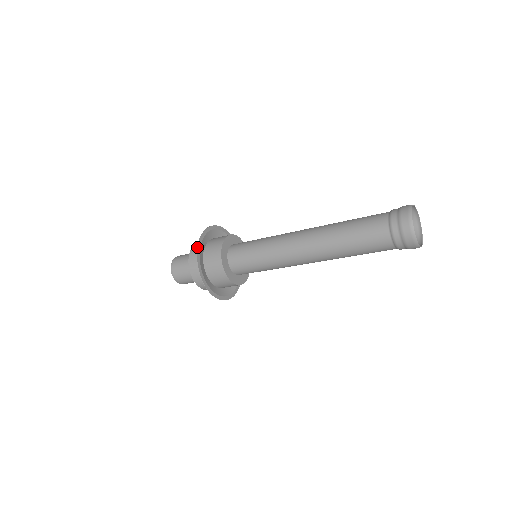
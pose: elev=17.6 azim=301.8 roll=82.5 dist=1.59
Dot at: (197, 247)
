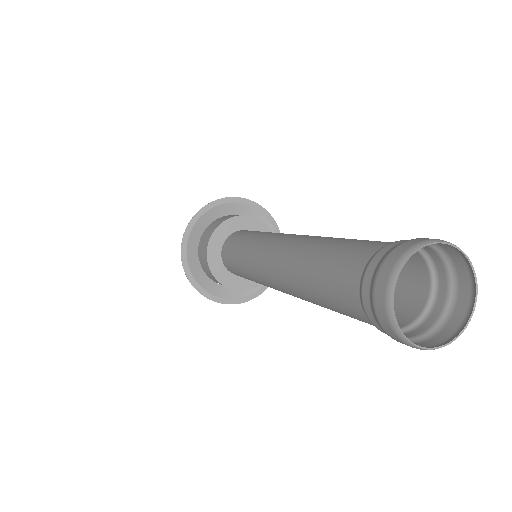
Dot at: occluded
